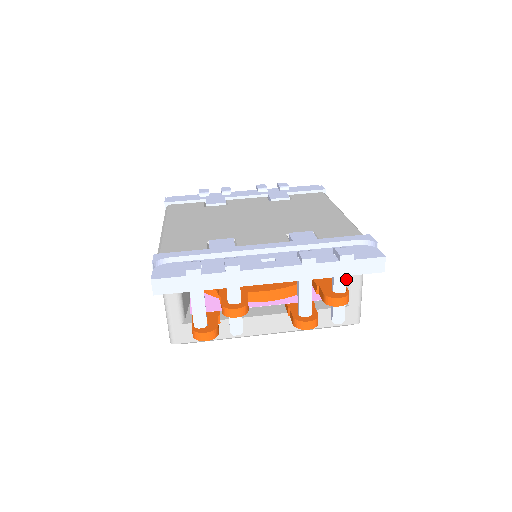
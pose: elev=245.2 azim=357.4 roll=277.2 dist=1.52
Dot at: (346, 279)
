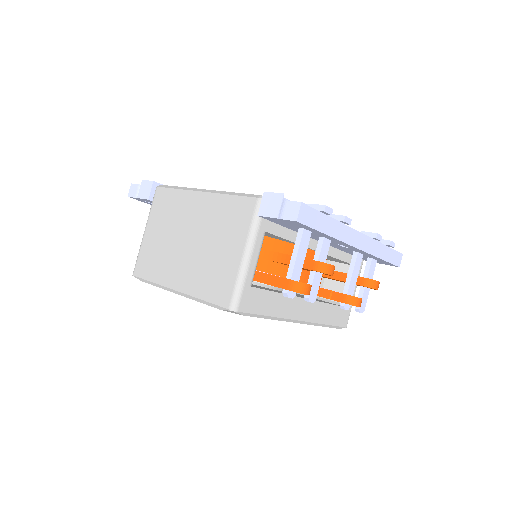
Dot at: (374, 270)
